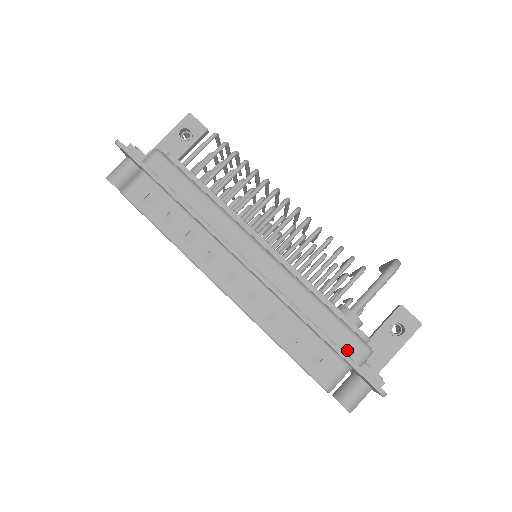
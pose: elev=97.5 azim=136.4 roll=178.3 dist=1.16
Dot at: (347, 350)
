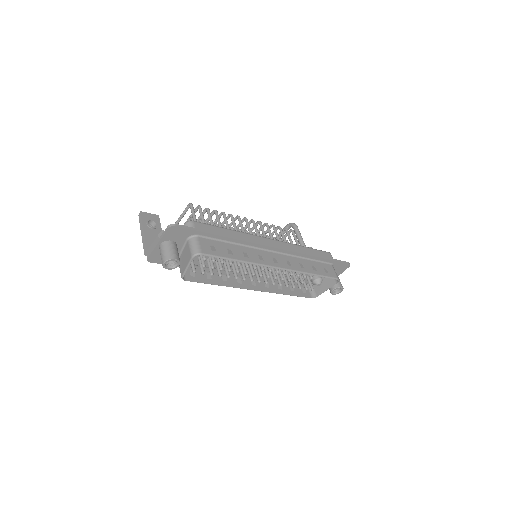
Dot at: occluded
